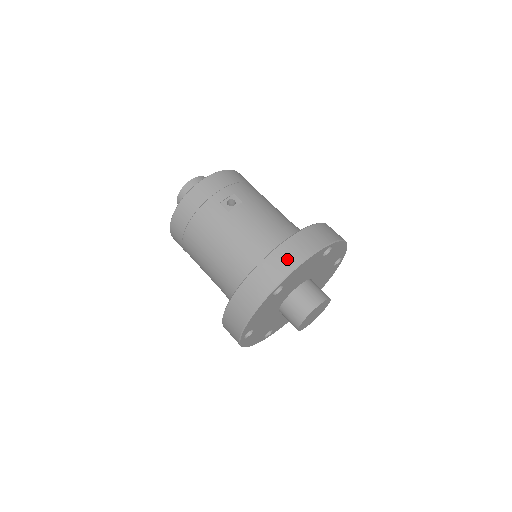
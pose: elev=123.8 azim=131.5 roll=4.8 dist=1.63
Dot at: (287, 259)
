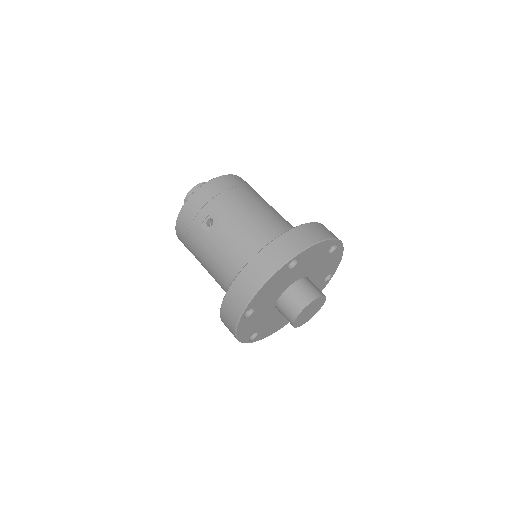
Dot at: (245, 288)
